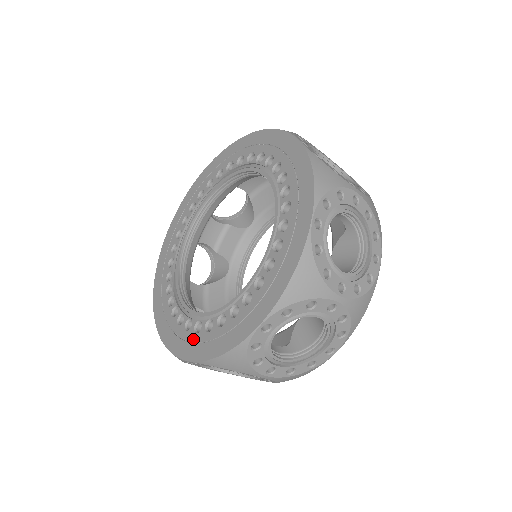
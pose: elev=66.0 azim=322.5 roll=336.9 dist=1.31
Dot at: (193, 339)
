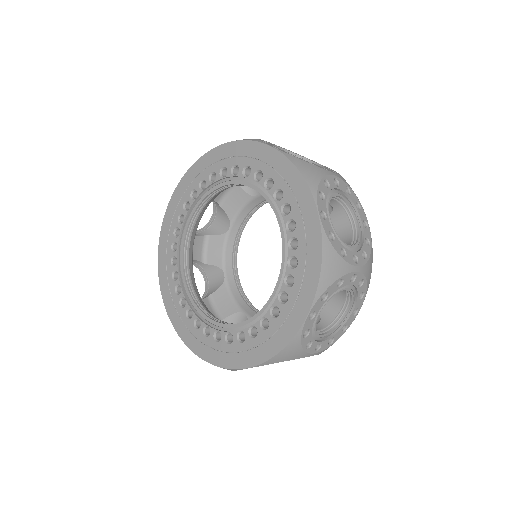
Dot at: (241, 349)
